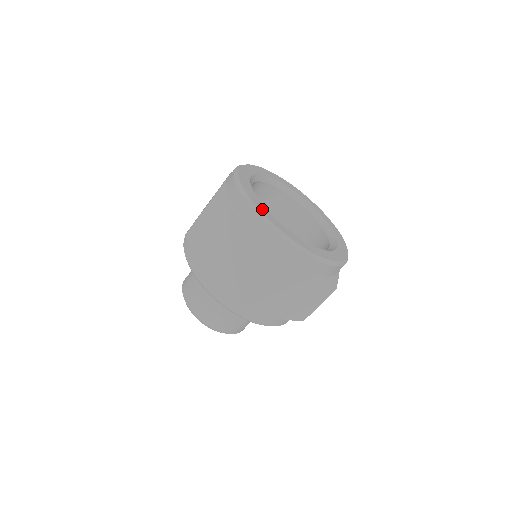
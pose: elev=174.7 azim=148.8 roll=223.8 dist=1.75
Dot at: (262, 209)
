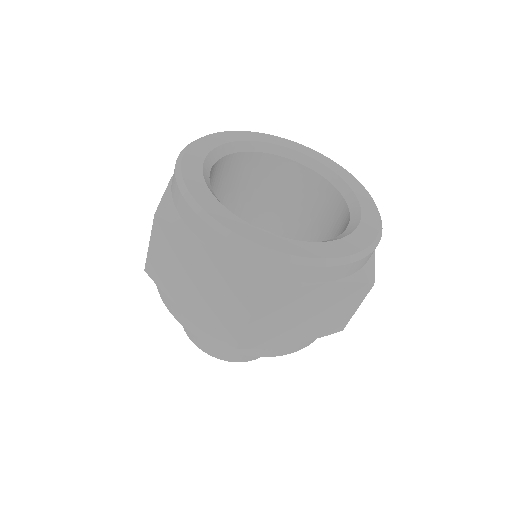
Dot at: (222, 217)
